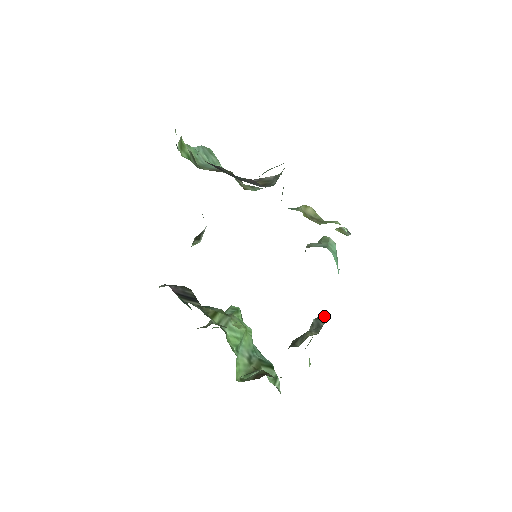
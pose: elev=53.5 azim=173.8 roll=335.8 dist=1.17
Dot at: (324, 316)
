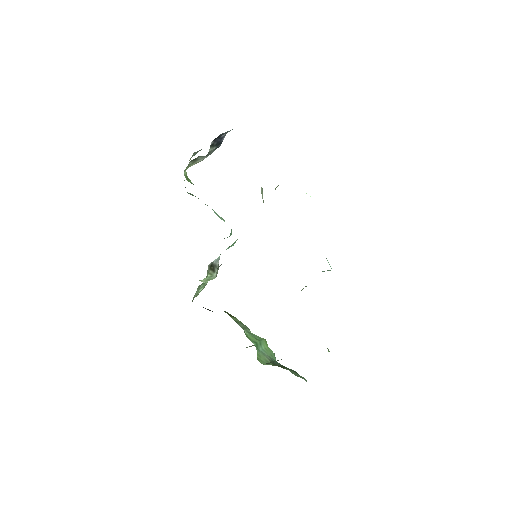
Dot at: occluded
